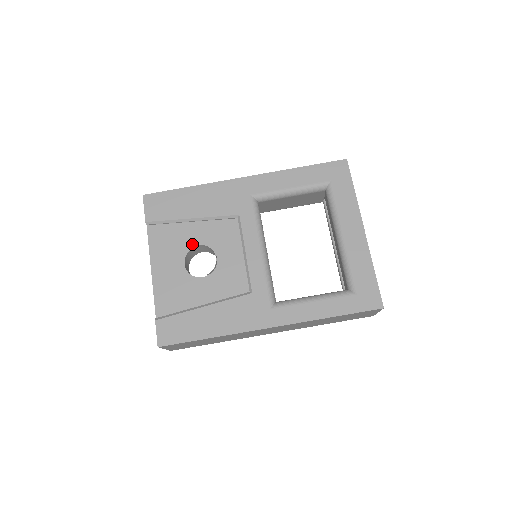
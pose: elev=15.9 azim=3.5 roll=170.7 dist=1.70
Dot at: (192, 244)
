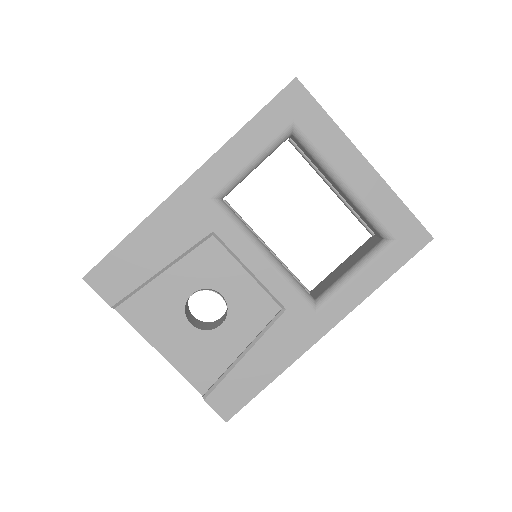
Dot at: (182, 297)
